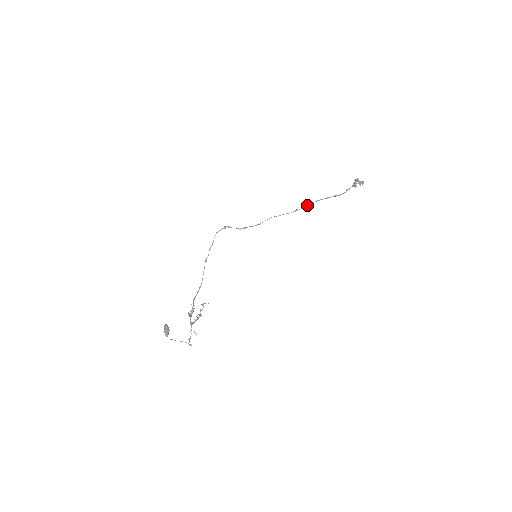
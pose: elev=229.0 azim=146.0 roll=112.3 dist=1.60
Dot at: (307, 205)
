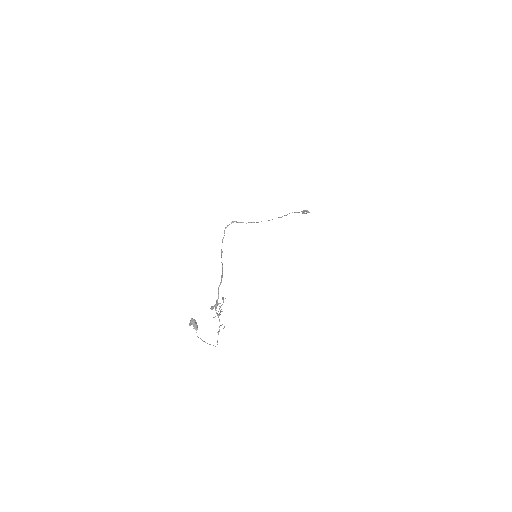
Dot at: (285, 215)
